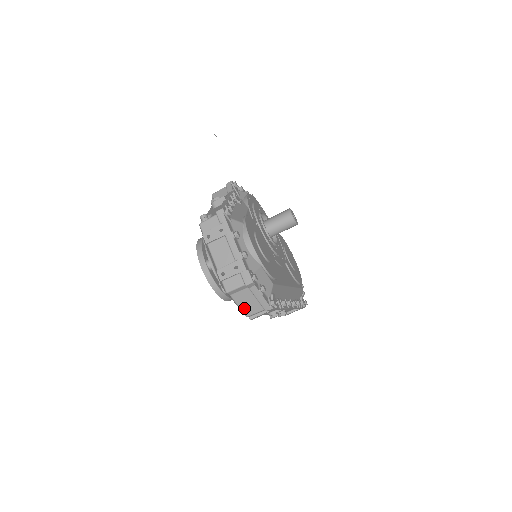
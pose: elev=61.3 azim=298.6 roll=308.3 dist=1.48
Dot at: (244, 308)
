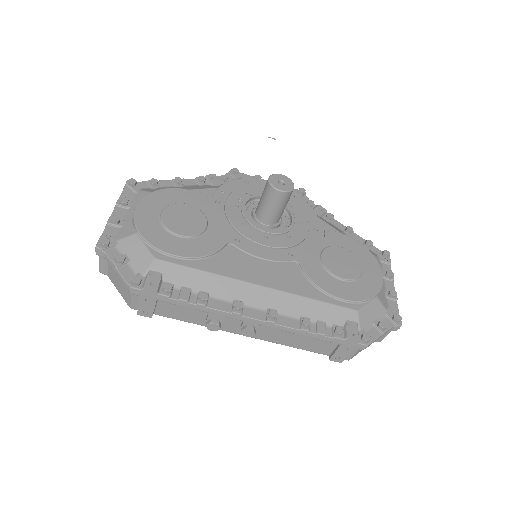
Dot at: (123, 294)
